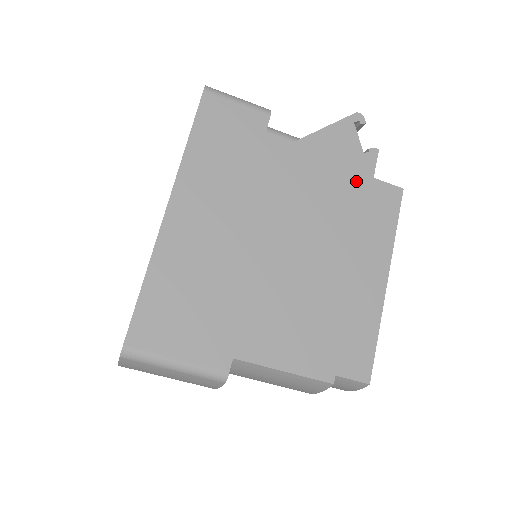
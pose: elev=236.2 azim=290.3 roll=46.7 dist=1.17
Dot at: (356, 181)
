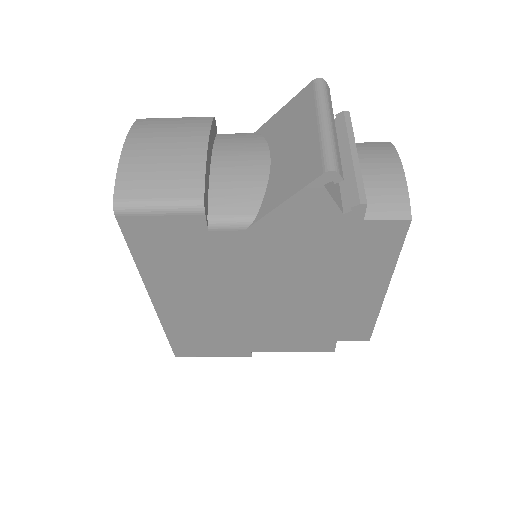
Dot at: (336, 242)
